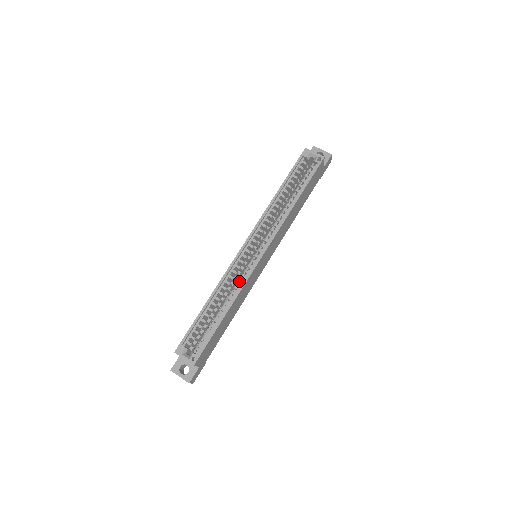
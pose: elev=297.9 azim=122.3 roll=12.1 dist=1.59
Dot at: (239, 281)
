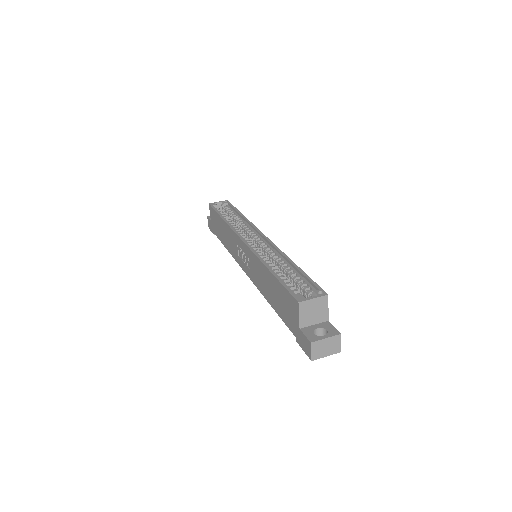
Dot at: (271, 252)
